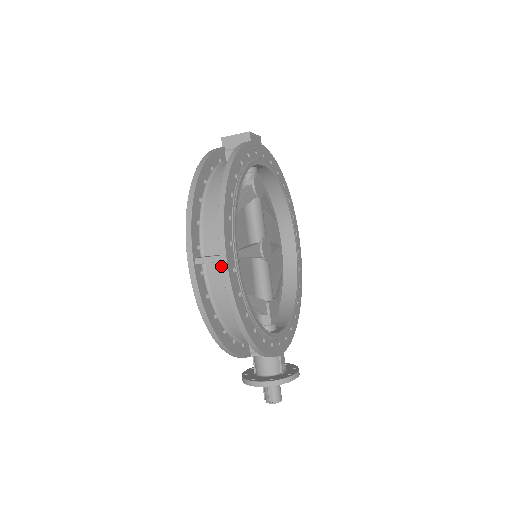
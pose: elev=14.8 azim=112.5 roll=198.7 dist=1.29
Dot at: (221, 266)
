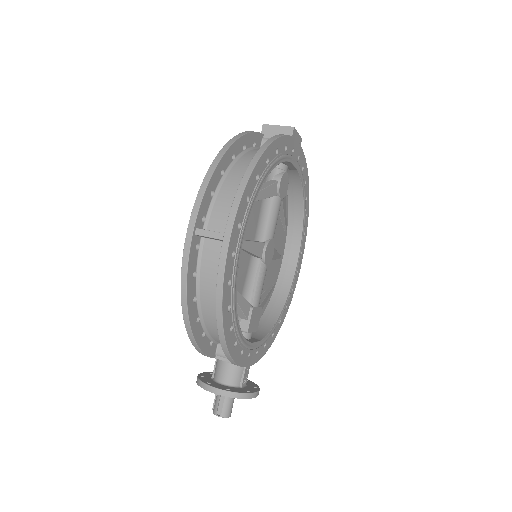
Dot at: occluded
